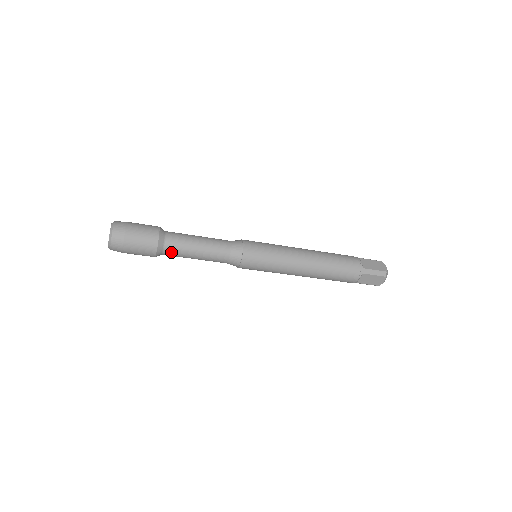
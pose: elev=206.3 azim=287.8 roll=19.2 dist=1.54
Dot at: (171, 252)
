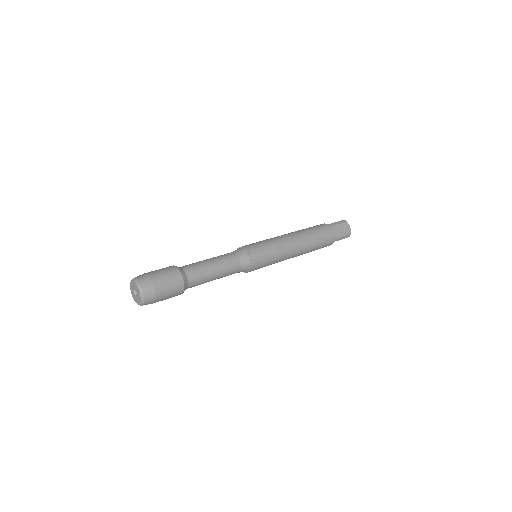
Dot at: occluded
